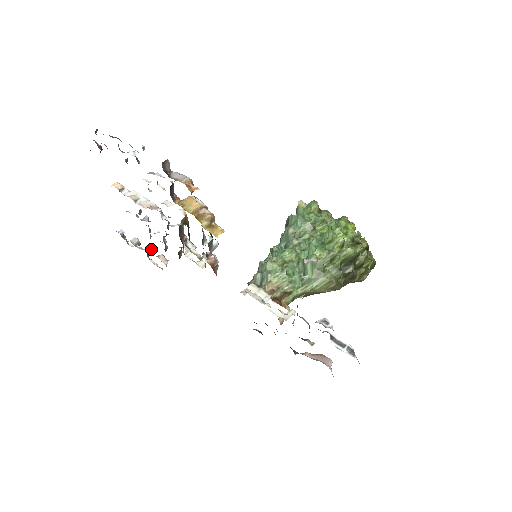
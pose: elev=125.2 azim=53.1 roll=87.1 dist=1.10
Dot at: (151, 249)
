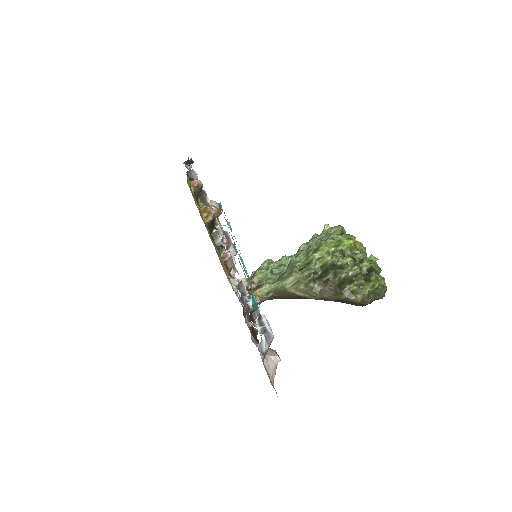
Dot at: occluded
